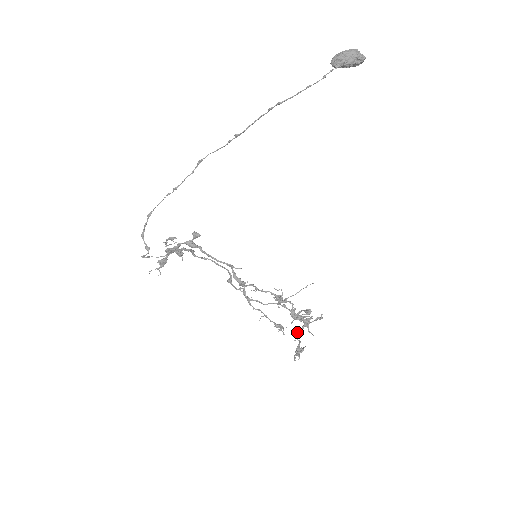
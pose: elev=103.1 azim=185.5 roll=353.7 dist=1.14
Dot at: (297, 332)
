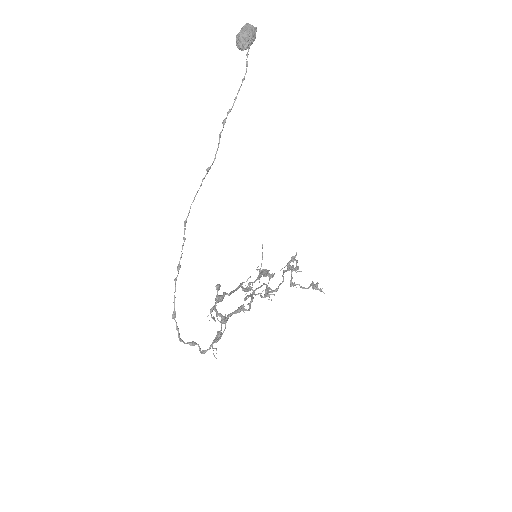
Dot at: (291, 281)
